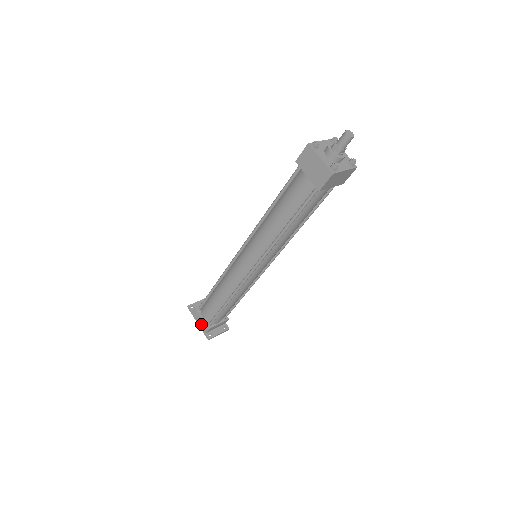
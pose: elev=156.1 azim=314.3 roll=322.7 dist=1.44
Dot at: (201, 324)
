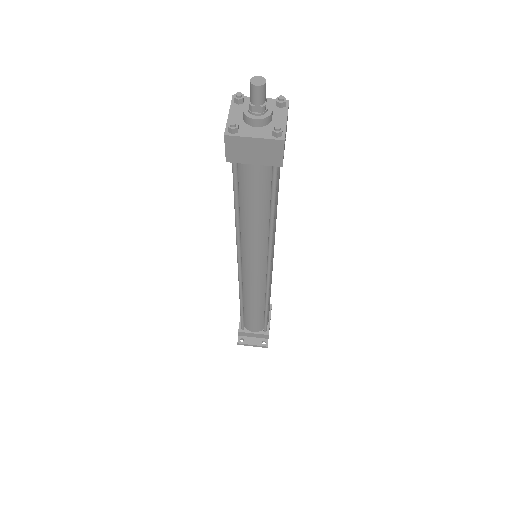
Dot at: occluded
